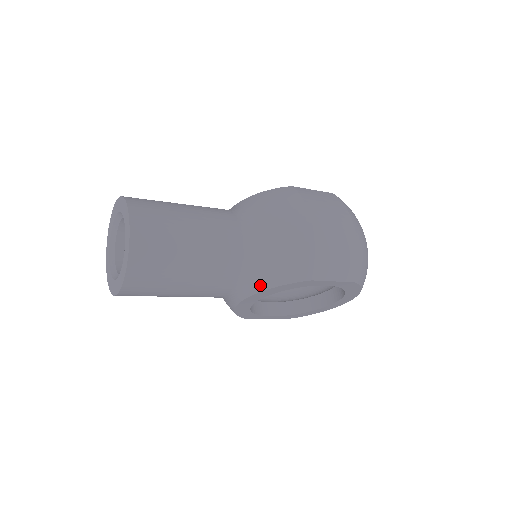
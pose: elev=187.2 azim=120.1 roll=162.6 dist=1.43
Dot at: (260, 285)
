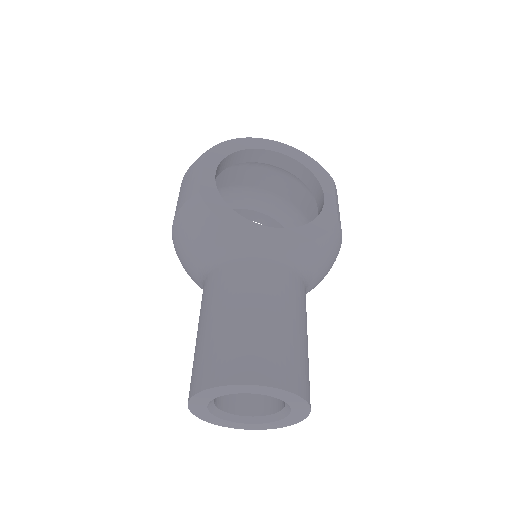
Dot at: occluded
